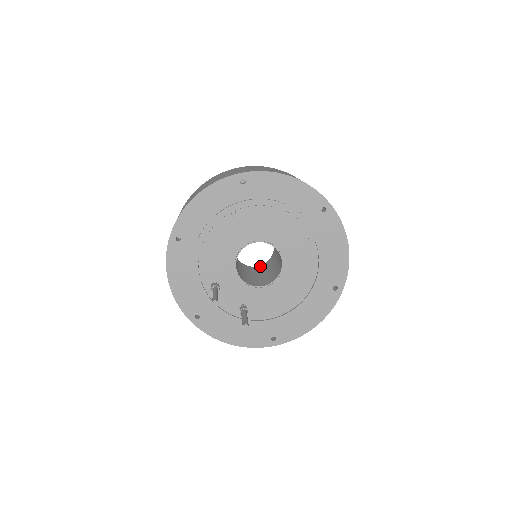
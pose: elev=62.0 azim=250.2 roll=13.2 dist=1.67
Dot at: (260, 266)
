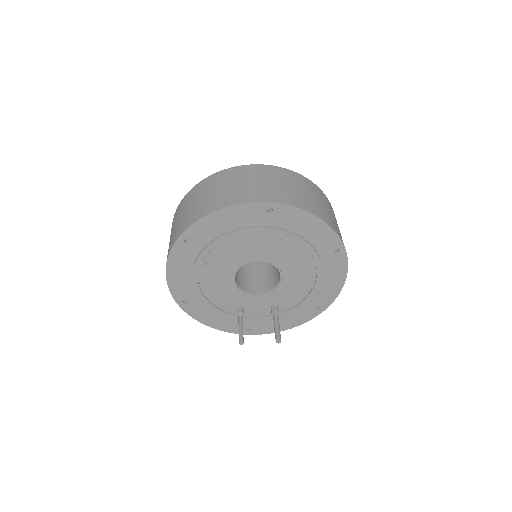
Dot at: occluded
